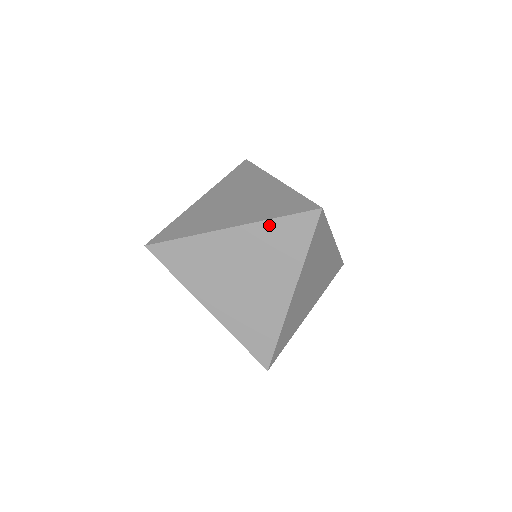
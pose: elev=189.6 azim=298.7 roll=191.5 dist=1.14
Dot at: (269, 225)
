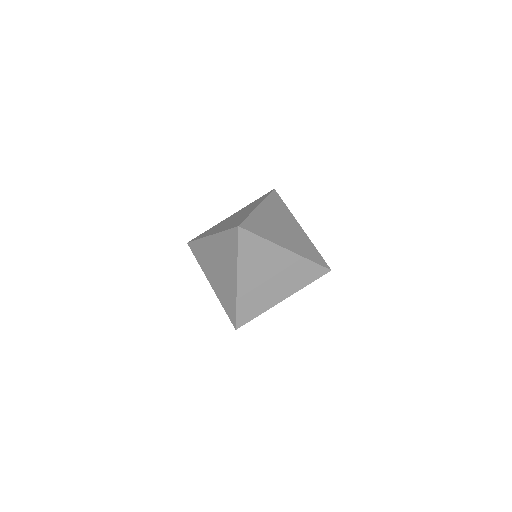
Dot at: occluded
